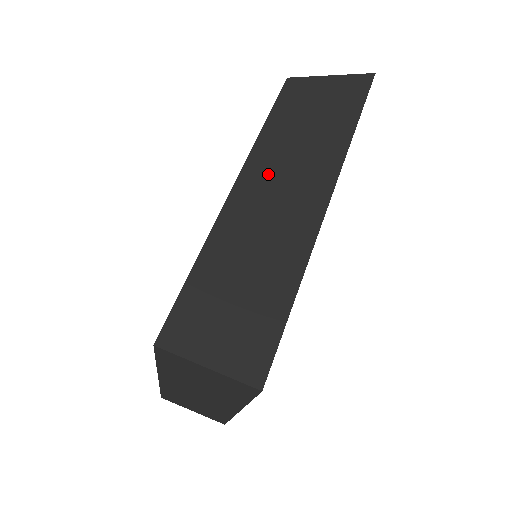
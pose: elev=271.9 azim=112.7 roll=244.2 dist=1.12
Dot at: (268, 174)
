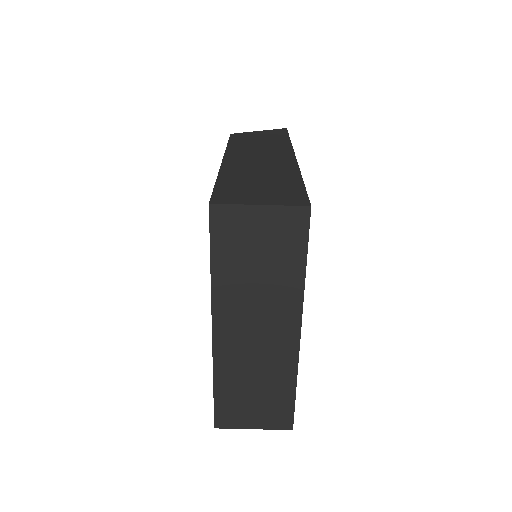
Dot at: (244, 154)
